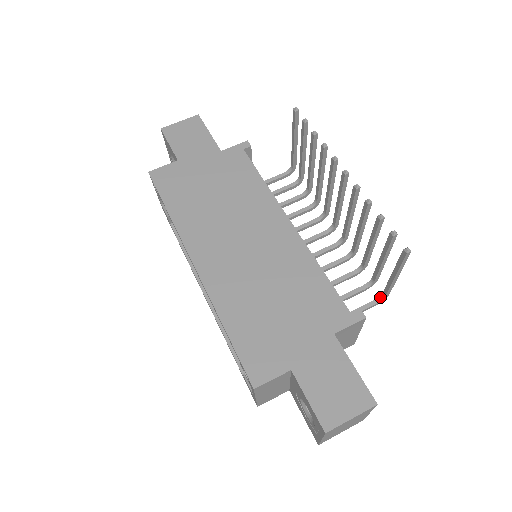
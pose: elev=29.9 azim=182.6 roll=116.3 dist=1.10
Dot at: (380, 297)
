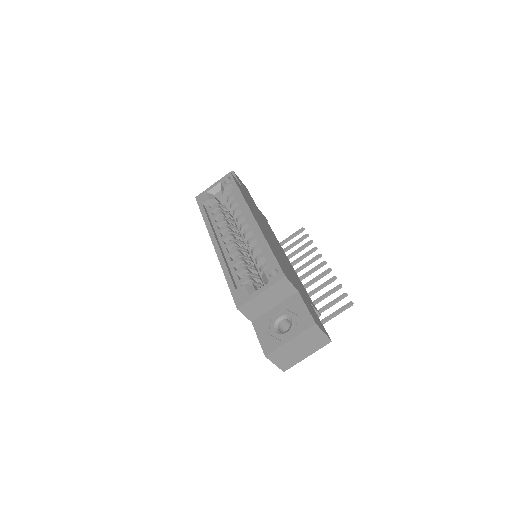
Dot at: occluded
